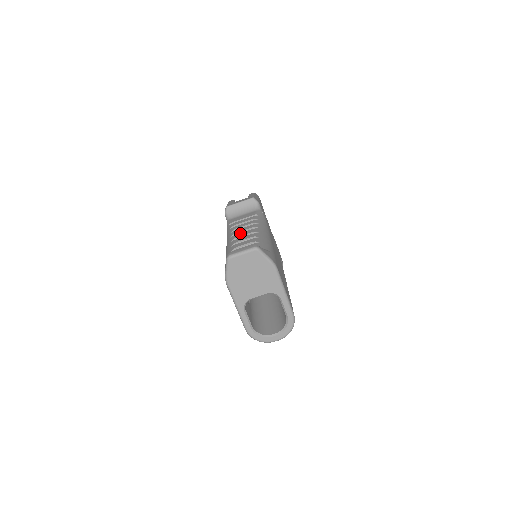
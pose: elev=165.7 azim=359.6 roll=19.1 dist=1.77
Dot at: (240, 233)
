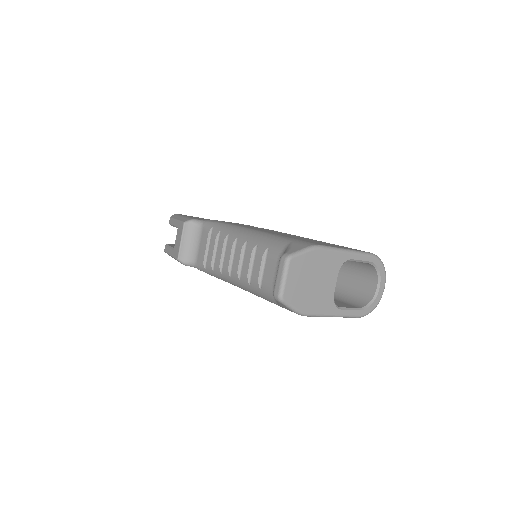
Dot at: (233, 263)
